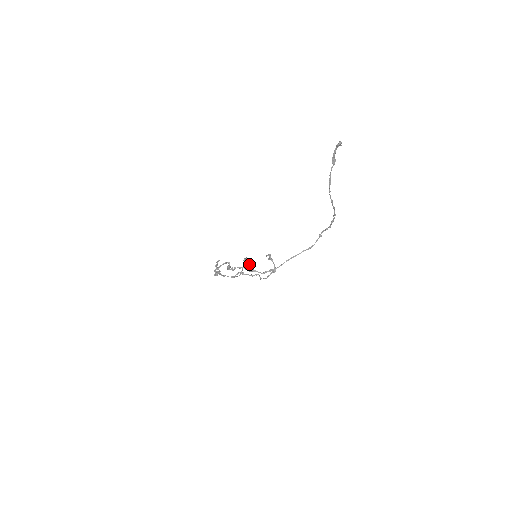
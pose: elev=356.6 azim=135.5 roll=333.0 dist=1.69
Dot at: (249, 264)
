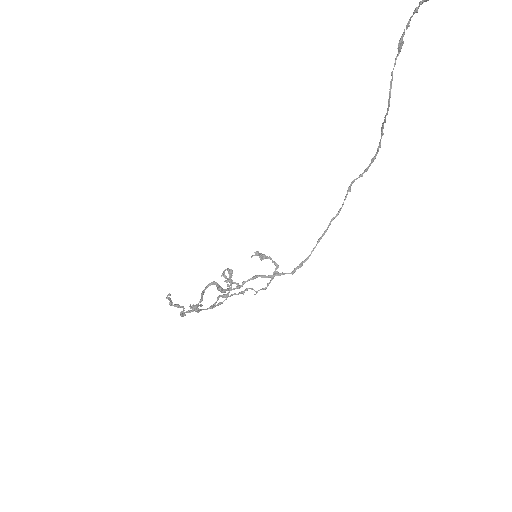
Dot at: occluded
